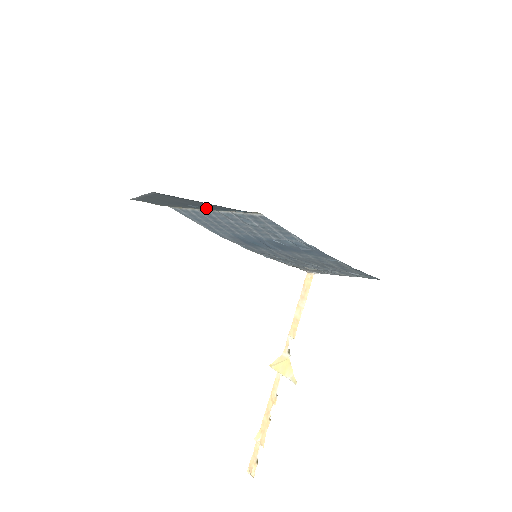
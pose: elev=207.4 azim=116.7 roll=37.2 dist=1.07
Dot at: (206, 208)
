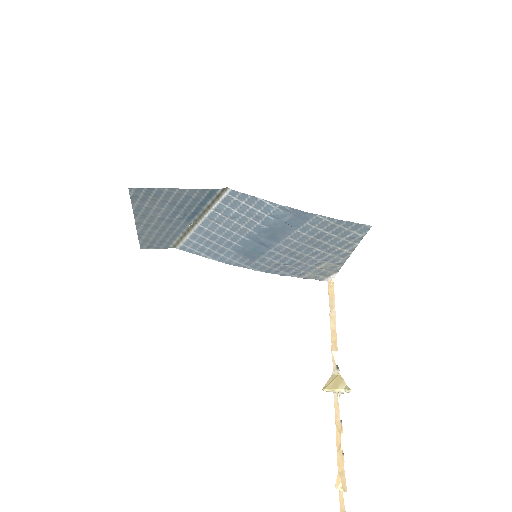
Dot at: (191, 215)
